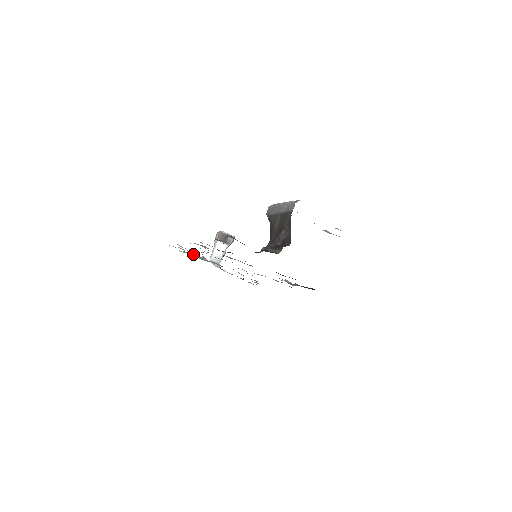
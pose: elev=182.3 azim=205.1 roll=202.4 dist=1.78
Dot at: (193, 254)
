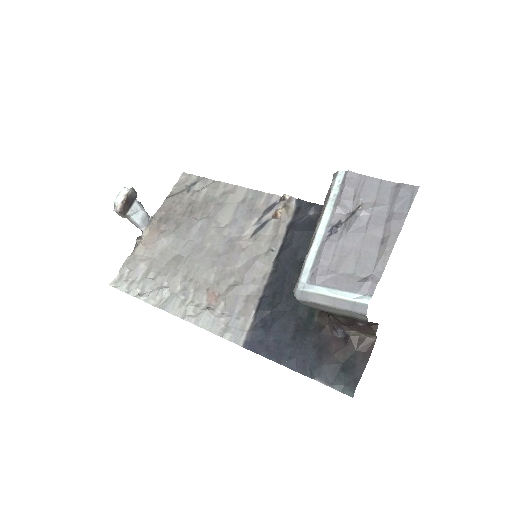
Dot at: (144, 267)
